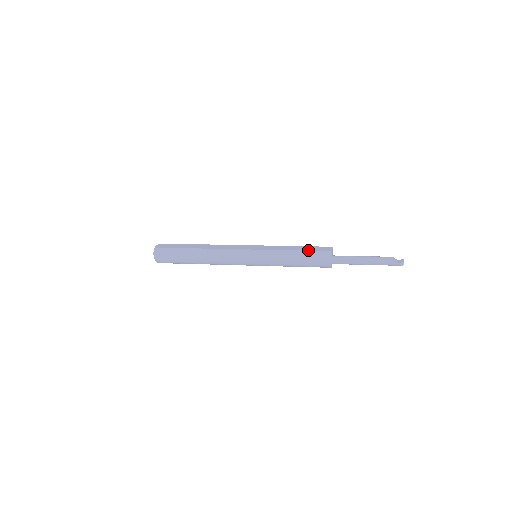
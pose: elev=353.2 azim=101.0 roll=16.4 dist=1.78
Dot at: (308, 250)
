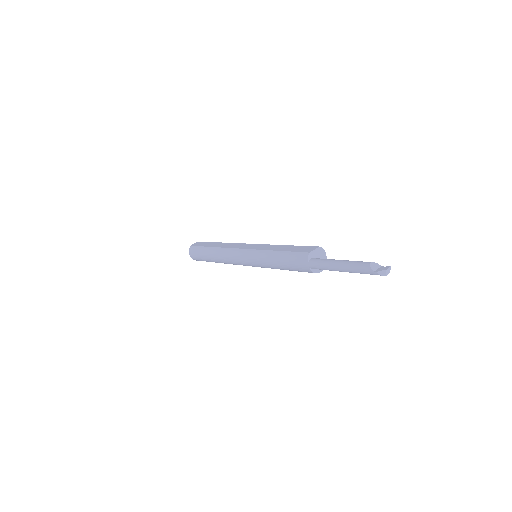
Dot at: (289, 251)
